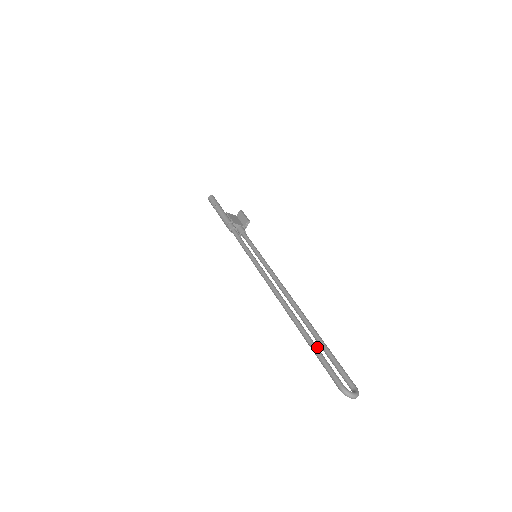
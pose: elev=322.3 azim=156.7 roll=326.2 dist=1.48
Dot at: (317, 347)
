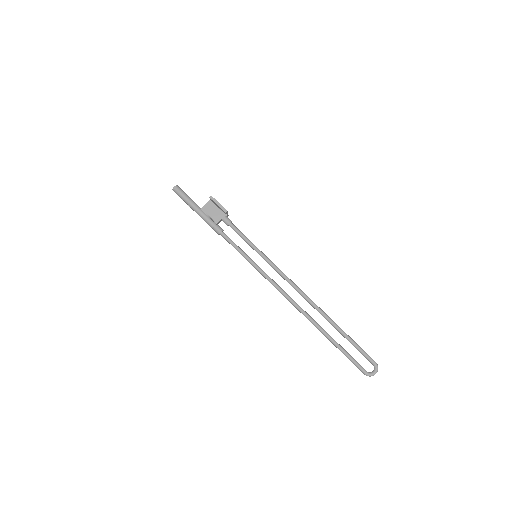
Dot at: (339, 347)
